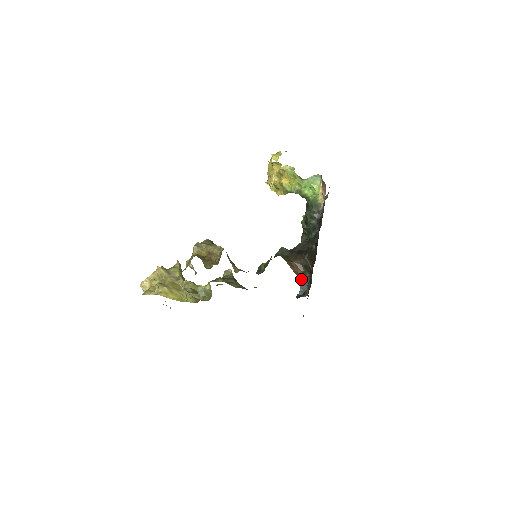
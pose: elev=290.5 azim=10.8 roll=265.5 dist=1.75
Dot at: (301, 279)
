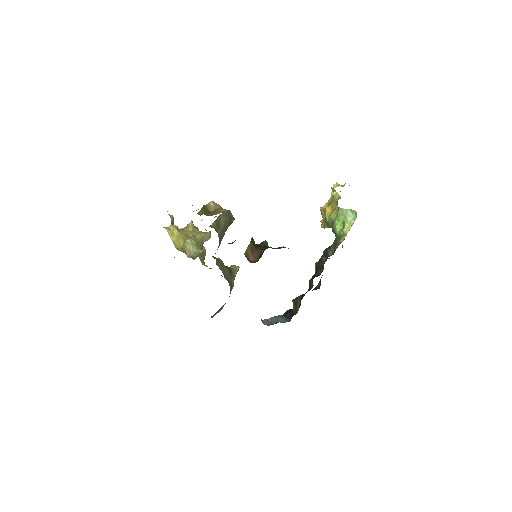
Dot at: (281, 316)
